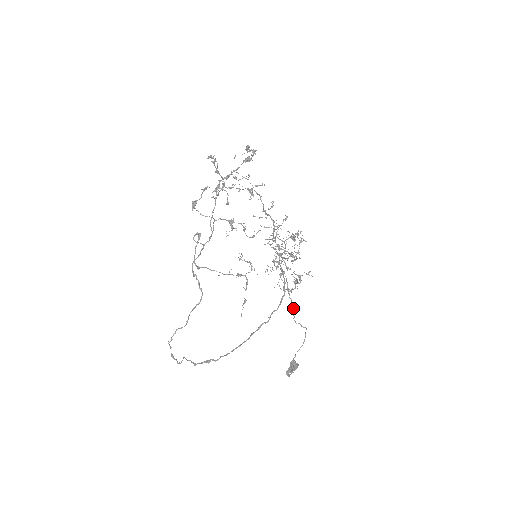
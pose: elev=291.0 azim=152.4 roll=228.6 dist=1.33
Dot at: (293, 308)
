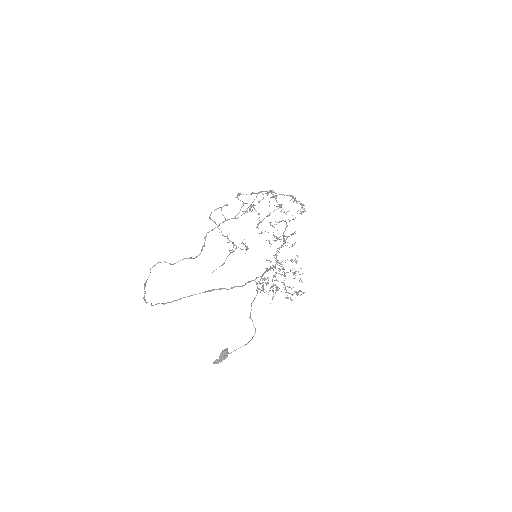
Dot at: occluded
